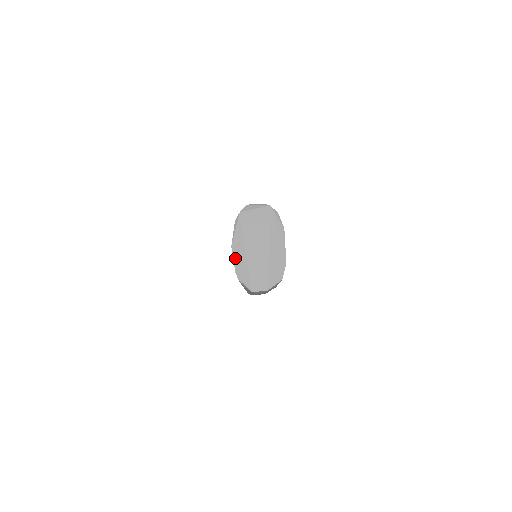
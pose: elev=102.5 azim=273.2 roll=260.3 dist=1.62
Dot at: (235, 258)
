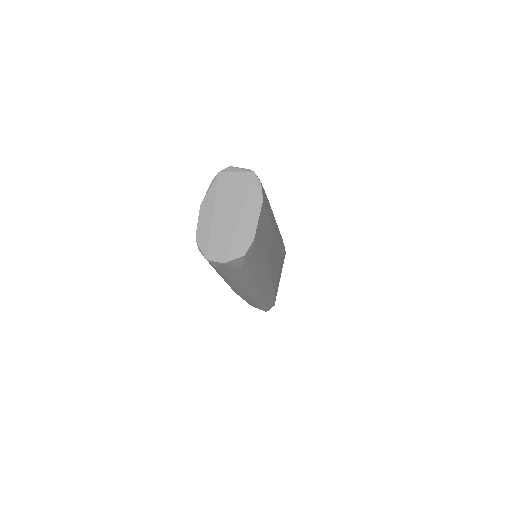
Dot at: (200, 219)
